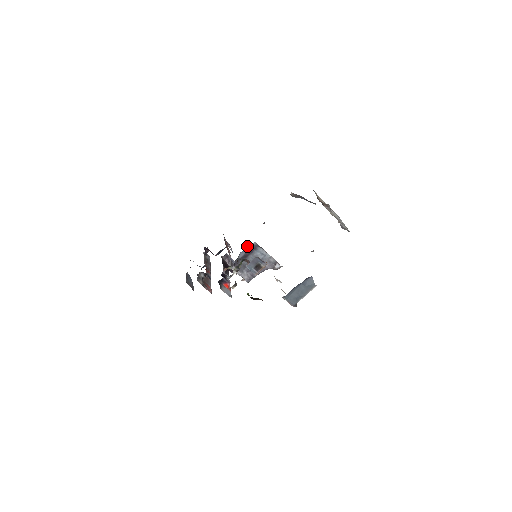
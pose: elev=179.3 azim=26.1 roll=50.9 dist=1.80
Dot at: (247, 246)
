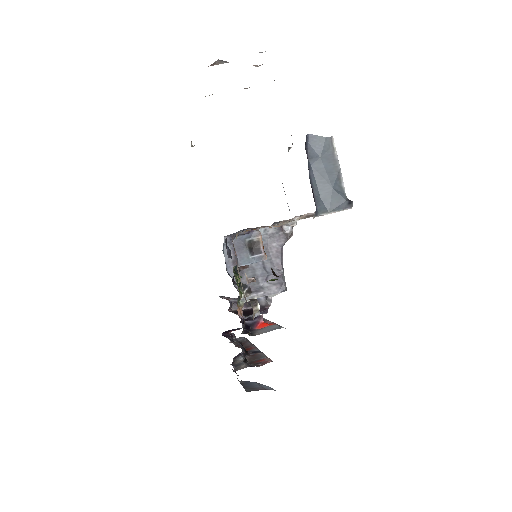
Dot at: occluded
